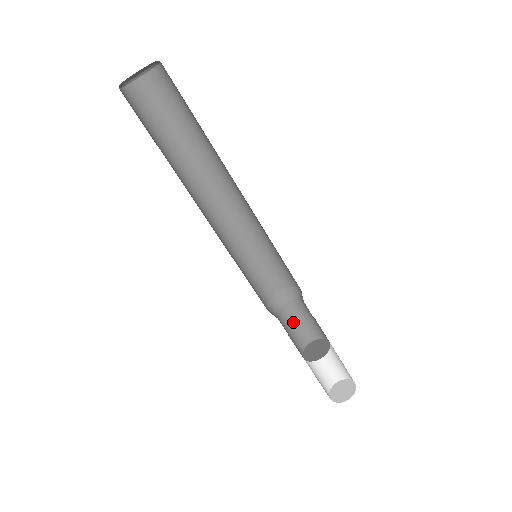
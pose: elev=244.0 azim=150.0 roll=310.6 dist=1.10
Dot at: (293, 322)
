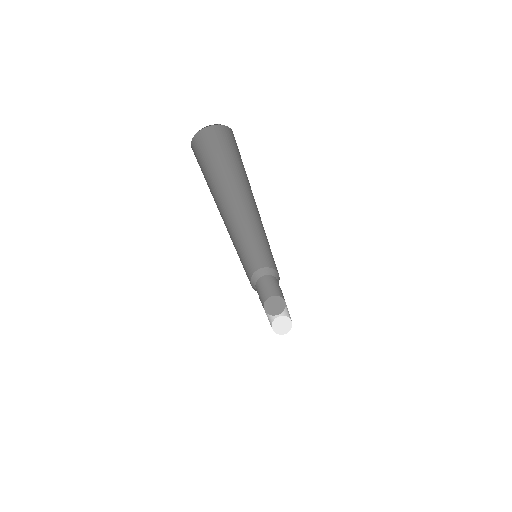
Dot at: (266, 285)
